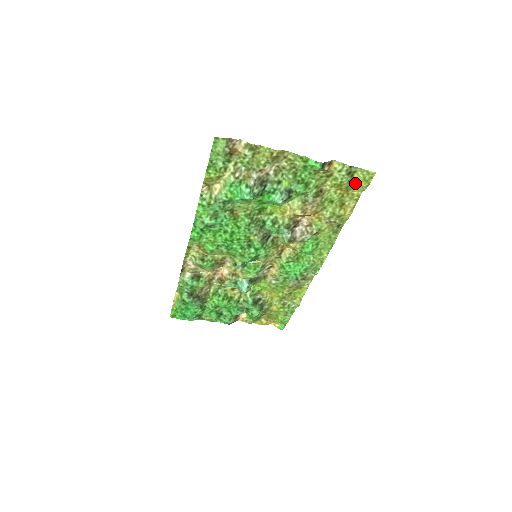
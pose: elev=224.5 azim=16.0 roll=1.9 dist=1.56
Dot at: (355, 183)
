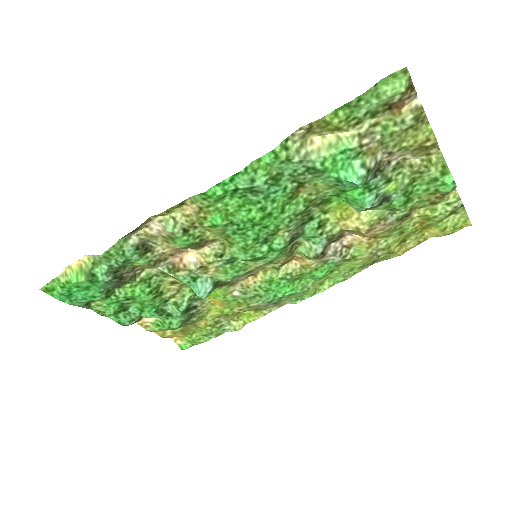
Dot at: (443, 225)
